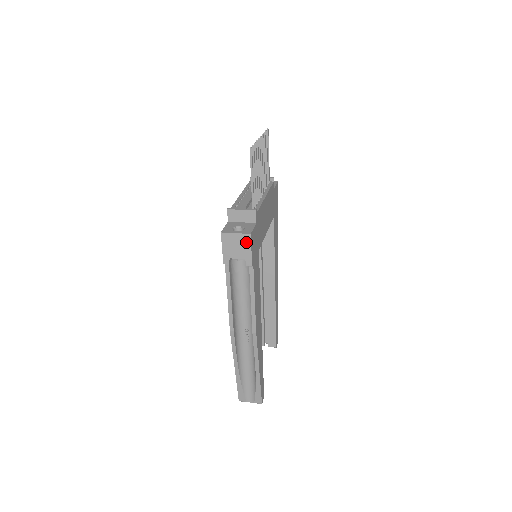
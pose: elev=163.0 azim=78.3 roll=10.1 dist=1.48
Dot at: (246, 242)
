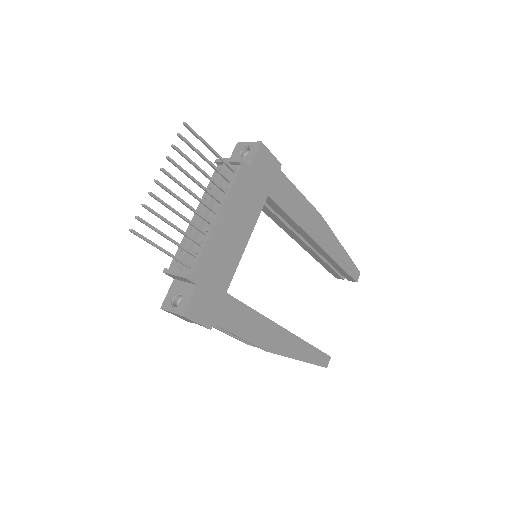
Dot at: (186, 318)
